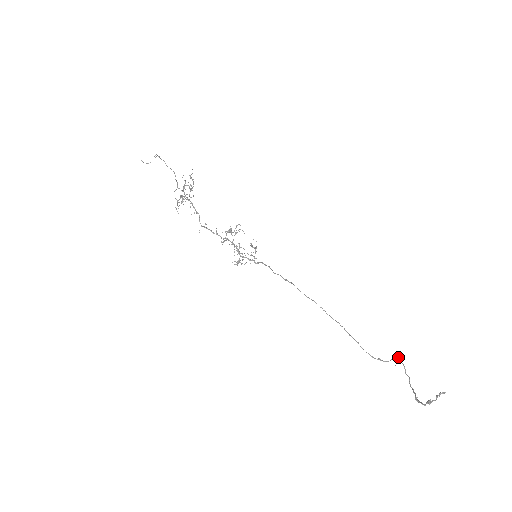
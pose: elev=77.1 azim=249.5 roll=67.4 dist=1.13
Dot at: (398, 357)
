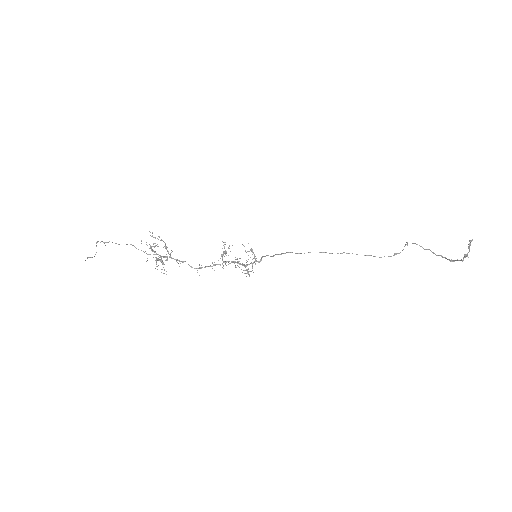
Dot at: (407, 242)
